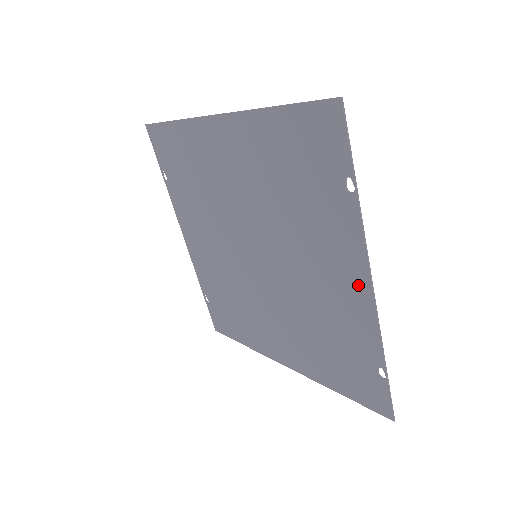
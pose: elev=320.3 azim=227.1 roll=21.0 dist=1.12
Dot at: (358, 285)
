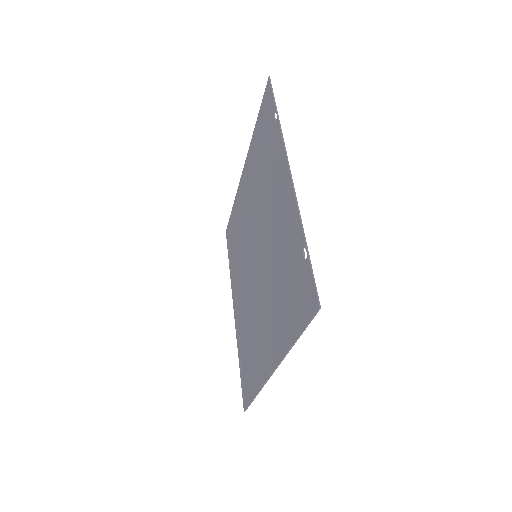
Dot at: (286, 183)
